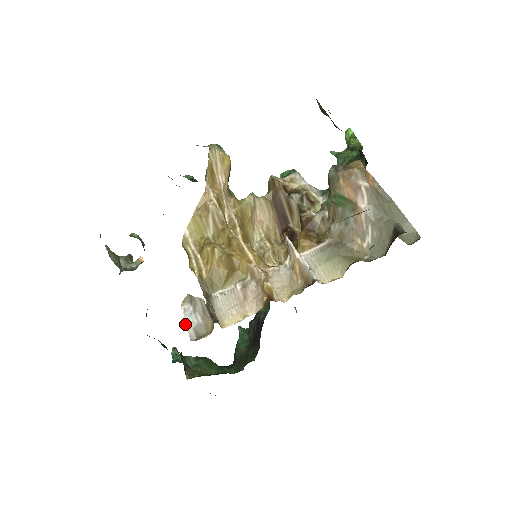
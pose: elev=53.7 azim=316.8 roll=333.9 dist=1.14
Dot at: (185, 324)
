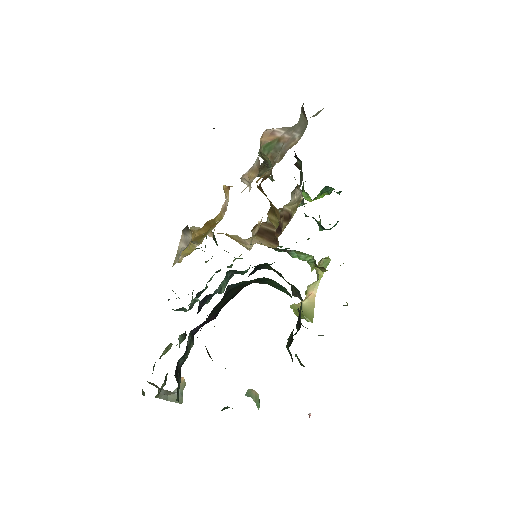
Dot at: occluded
